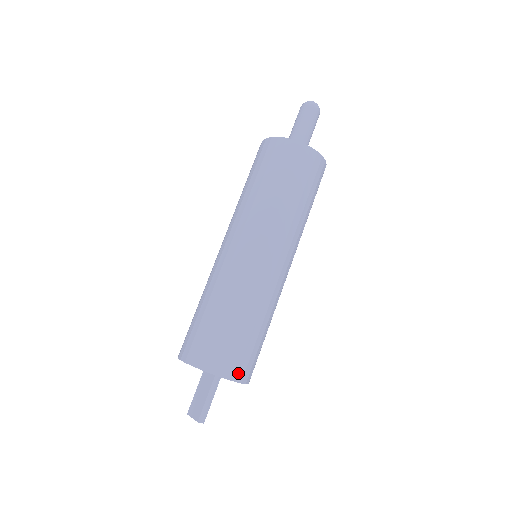
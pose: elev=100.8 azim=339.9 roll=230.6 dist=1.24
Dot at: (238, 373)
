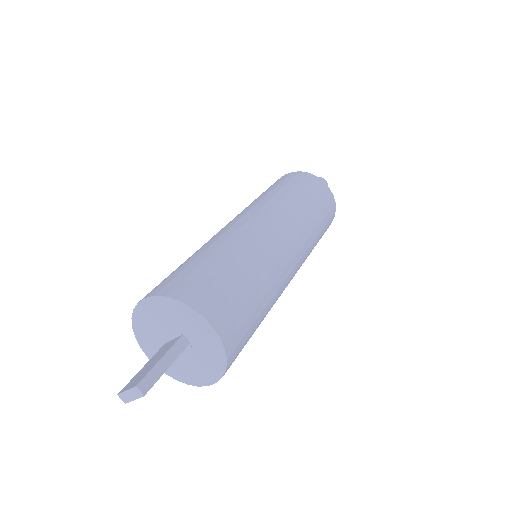
Dot at: (219, 319)
